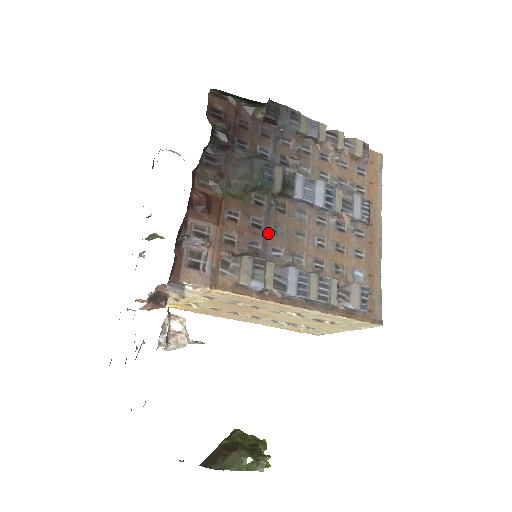
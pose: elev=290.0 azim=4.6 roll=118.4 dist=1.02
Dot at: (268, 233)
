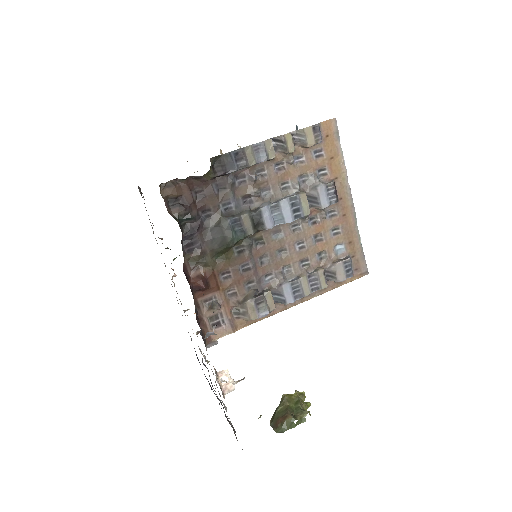
Dot at: (257, 268)
